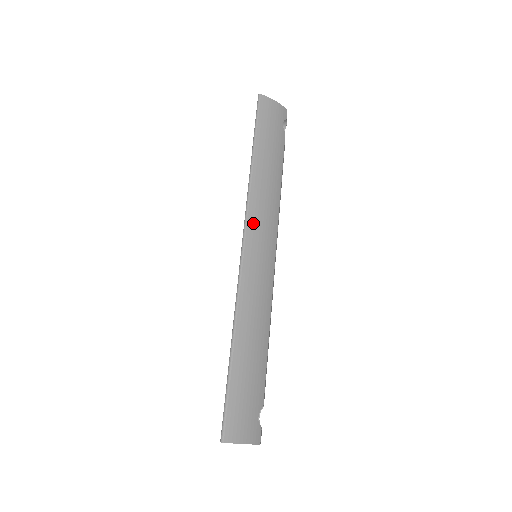
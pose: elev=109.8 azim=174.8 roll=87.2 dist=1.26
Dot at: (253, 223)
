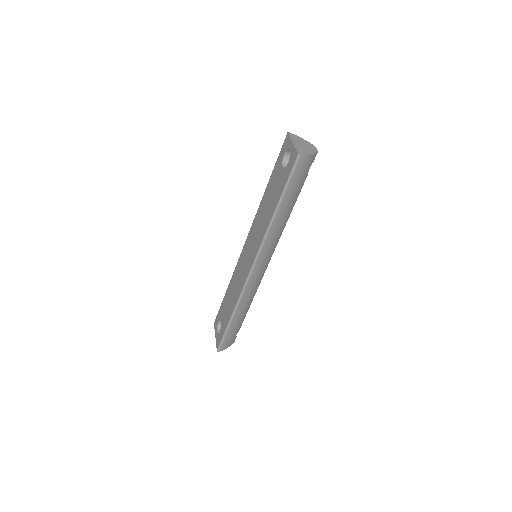
Dot at: (262, 255)
